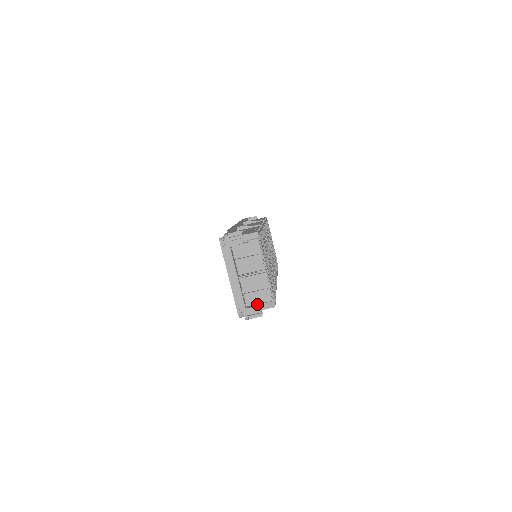
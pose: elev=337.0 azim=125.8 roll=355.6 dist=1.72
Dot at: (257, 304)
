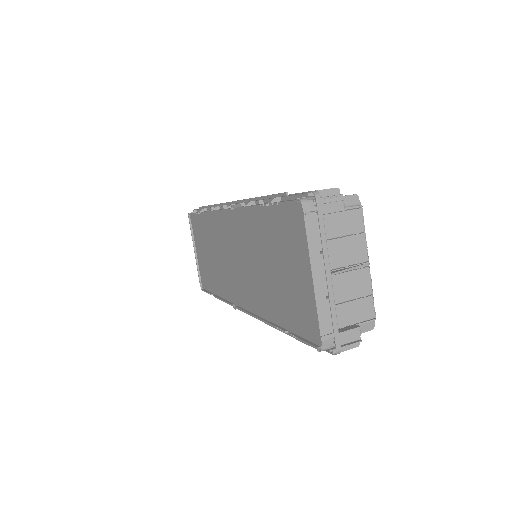
Dot at: occluded
